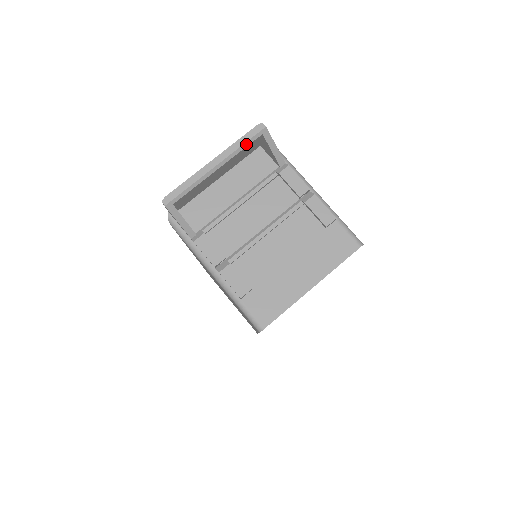
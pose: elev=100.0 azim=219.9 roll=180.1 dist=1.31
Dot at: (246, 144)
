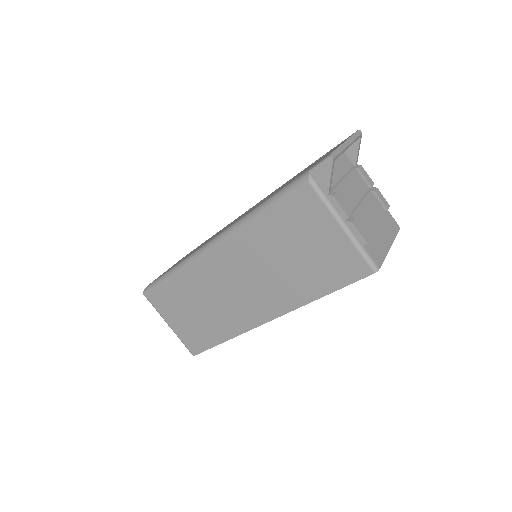
Dot at: (356, 139)
